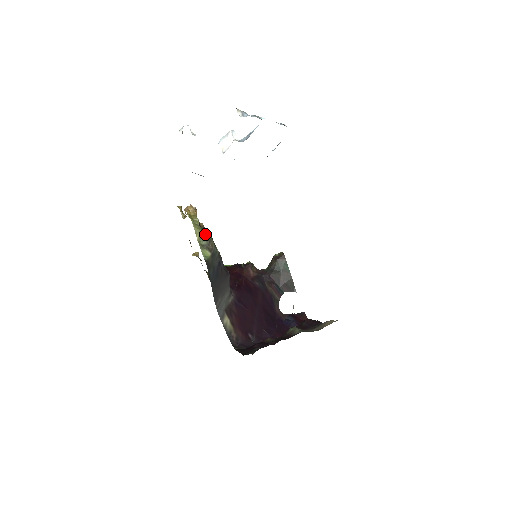
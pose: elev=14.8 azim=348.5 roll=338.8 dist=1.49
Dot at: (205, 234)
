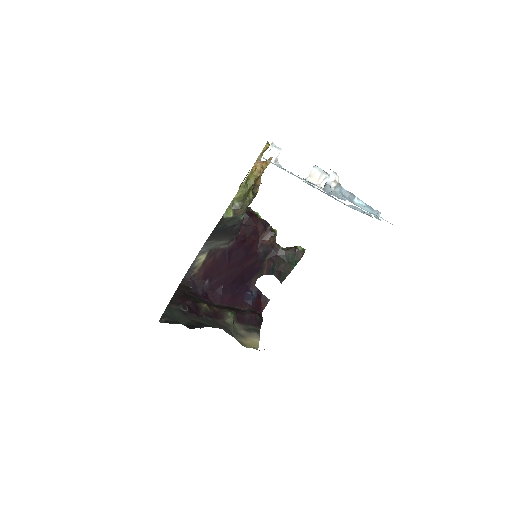
Dot at: (244, 199)
